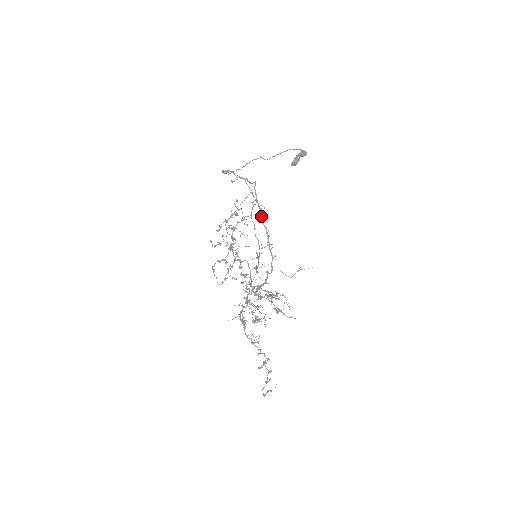
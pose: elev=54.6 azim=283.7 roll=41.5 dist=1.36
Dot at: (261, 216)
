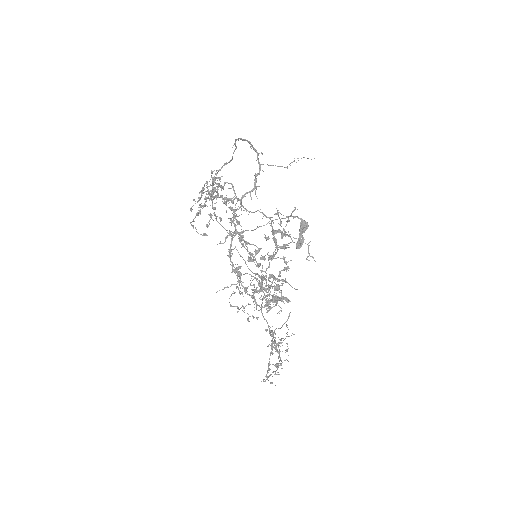
Dot at: (241, 139)
